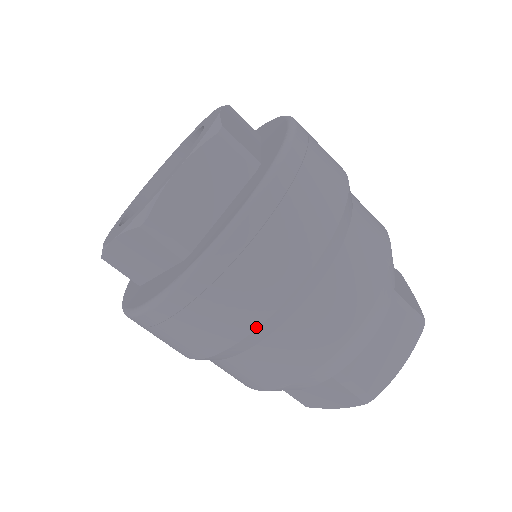
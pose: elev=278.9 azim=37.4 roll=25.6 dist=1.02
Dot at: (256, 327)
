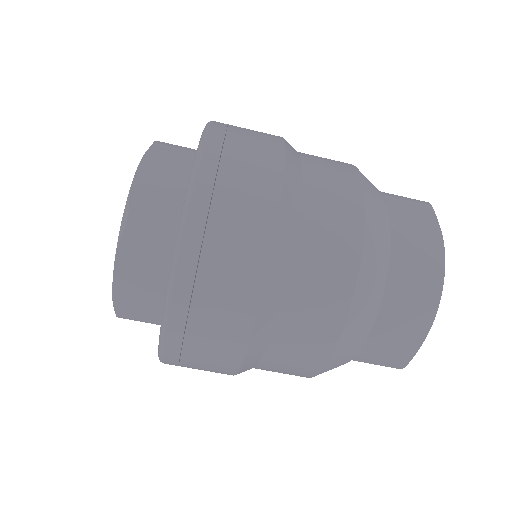
Dot at: (239, 366)
